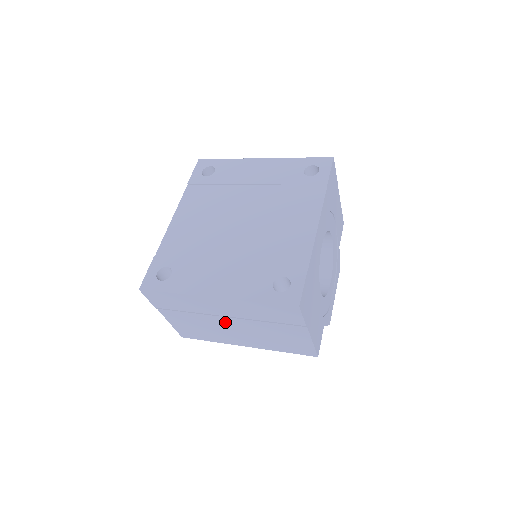
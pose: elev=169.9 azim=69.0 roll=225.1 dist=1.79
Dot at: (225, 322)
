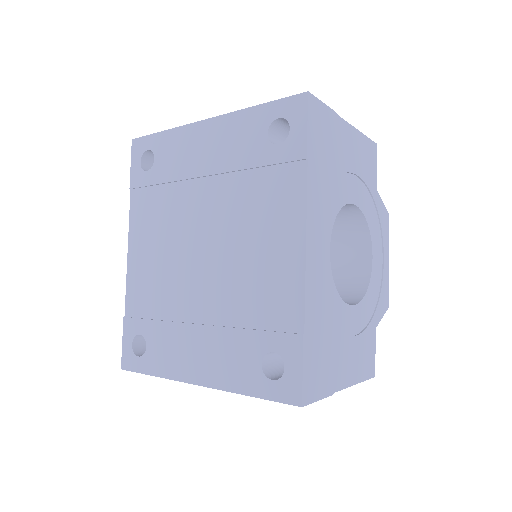
Dot at: occluded
